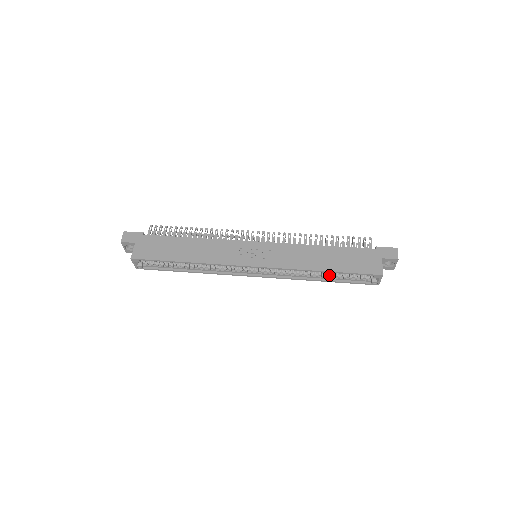
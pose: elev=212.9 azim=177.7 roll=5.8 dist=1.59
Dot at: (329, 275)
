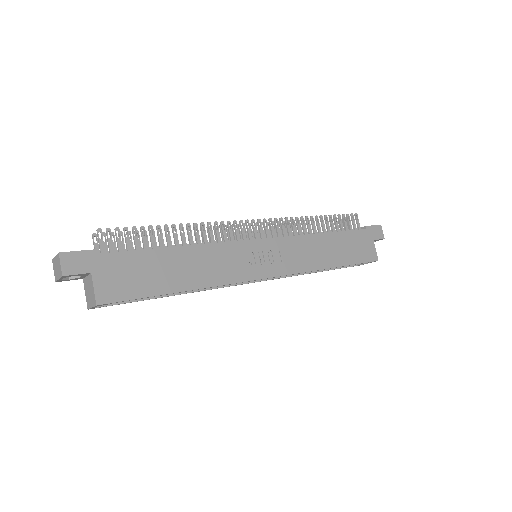
Dot at: occluded
